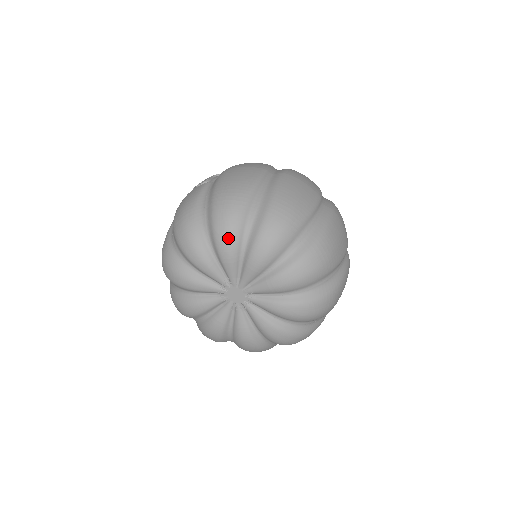
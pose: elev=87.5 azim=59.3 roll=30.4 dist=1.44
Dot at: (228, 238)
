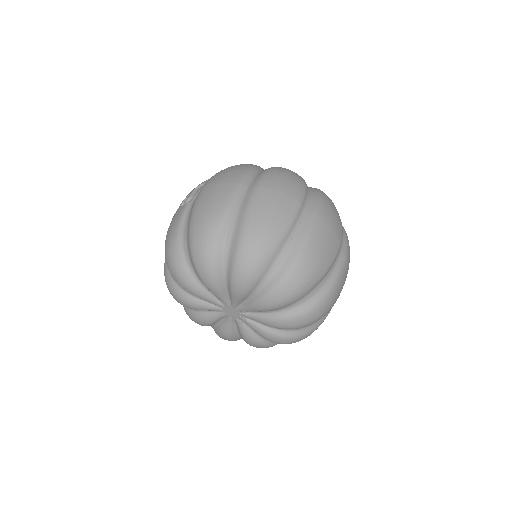
Dot at: (207, 272)
